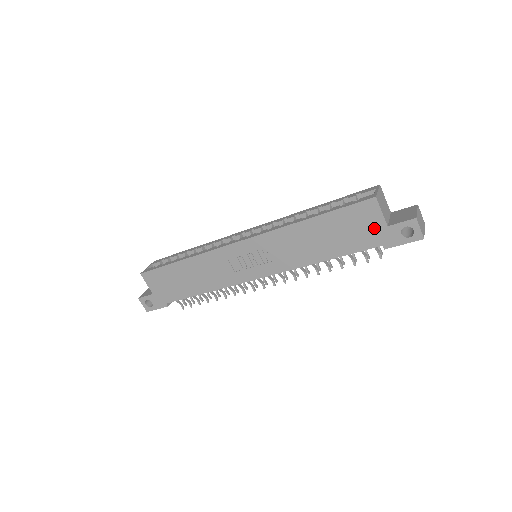
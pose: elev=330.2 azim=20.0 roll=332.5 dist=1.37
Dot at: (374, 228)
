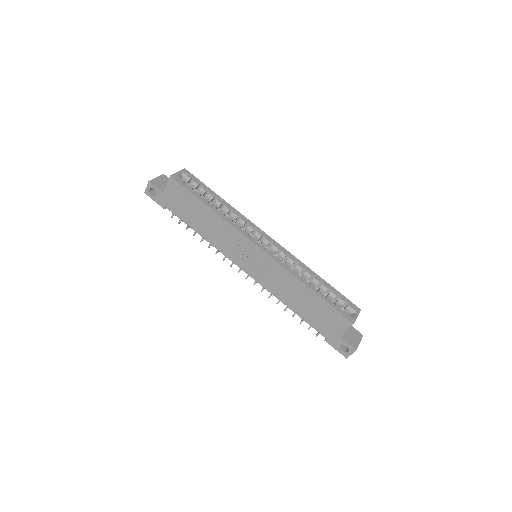
Dot at: (333, 330)
